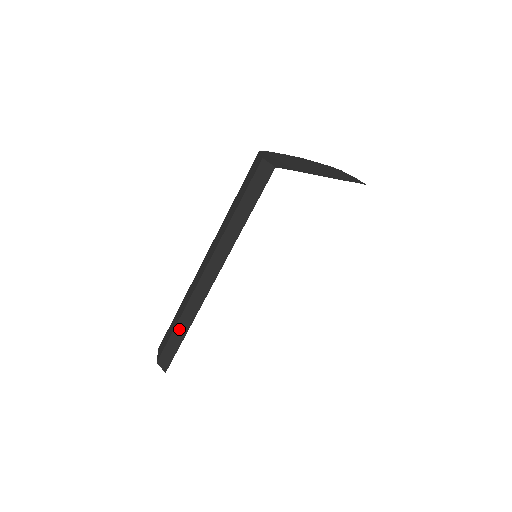
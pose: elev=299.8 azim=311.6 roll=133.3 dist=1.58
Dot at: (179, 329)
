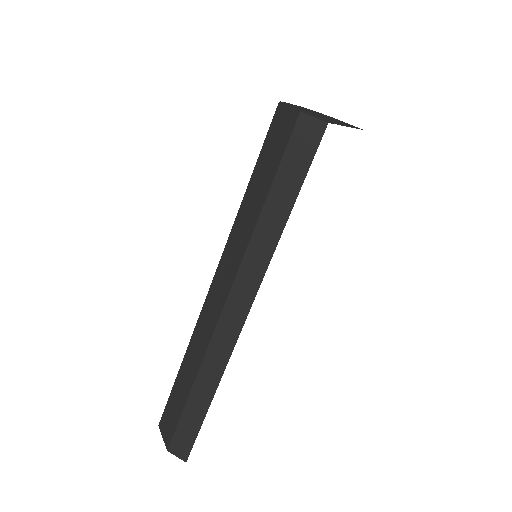
Dot at: (196, 398)
